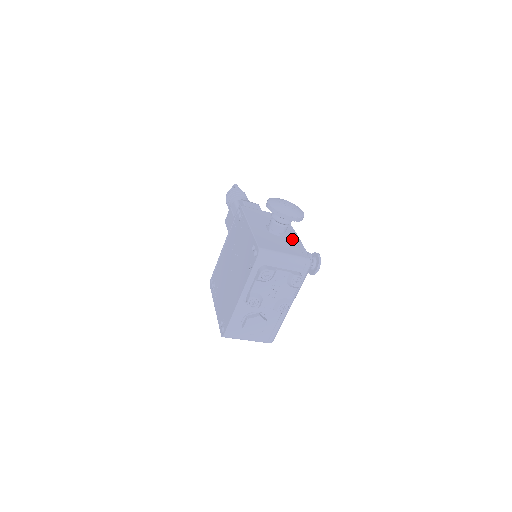
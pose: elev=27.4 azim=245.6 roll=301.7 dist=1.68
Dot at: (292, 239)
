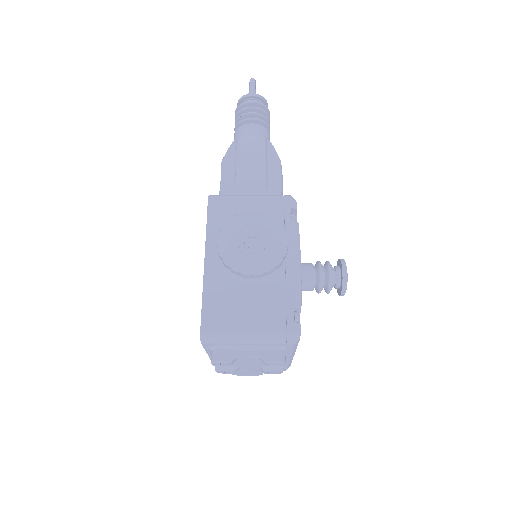
Dot at: (278, 277)
